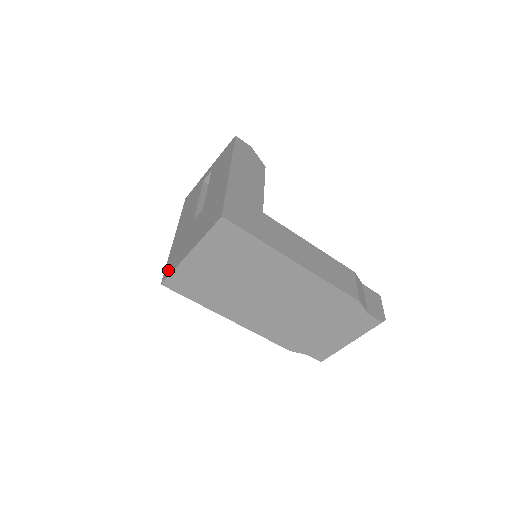
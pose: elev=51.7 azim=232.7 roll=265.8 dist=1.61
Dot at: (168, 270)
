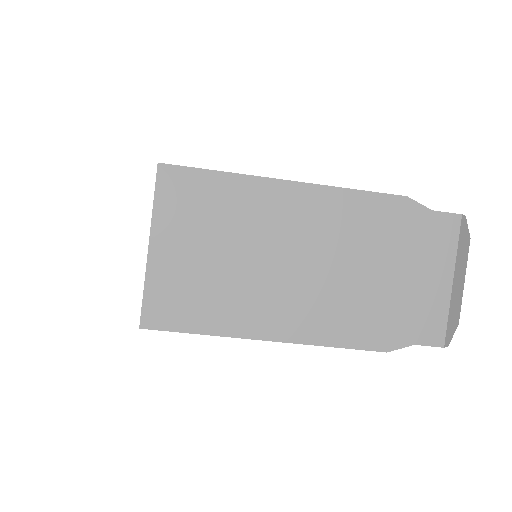
Dot at: occluded
